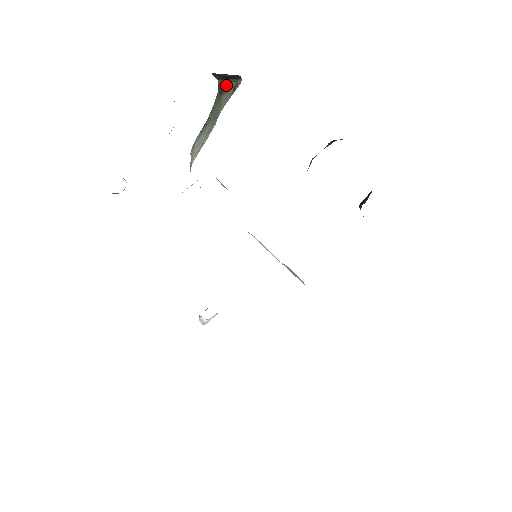
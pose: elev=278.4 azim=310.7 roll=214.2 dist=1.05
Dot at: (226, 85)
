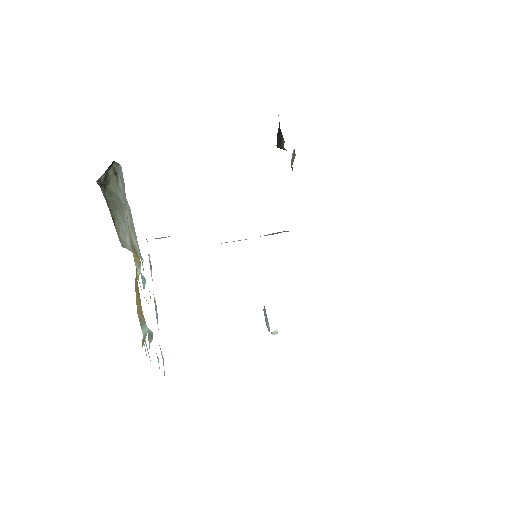
Dot at: (105, 178)
